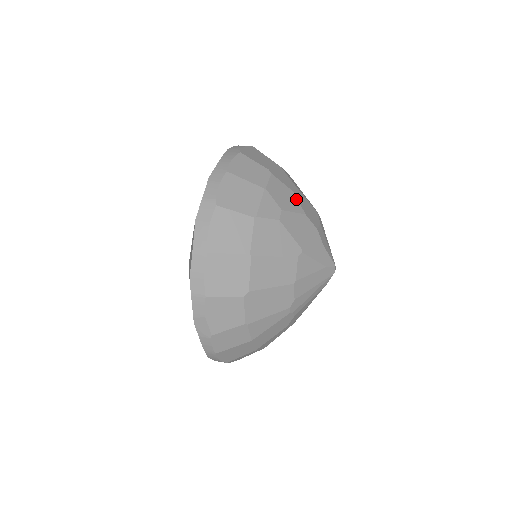
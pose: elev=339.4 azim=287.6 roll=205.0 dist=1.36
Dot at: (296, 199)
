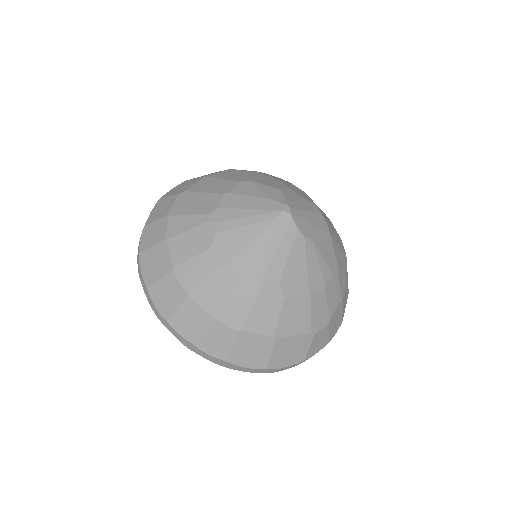
Dot at: occluded
